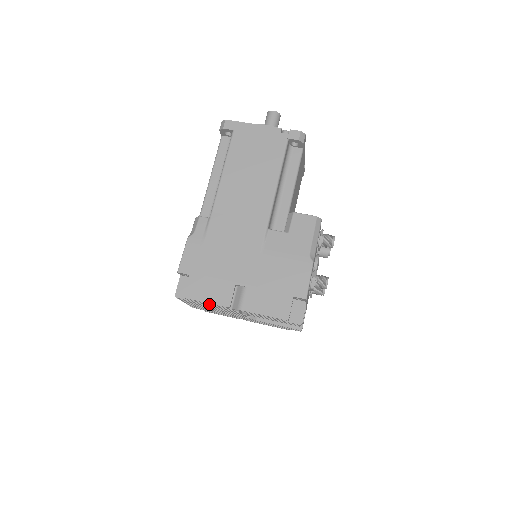
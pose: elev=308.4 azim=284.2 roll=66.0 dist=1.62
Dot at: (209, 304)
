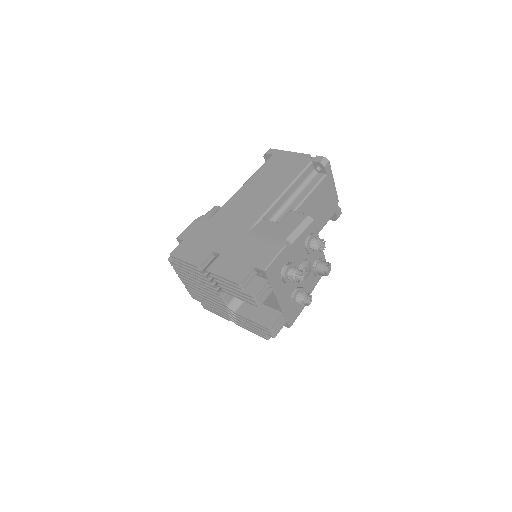
Dot at: (187, 266)
